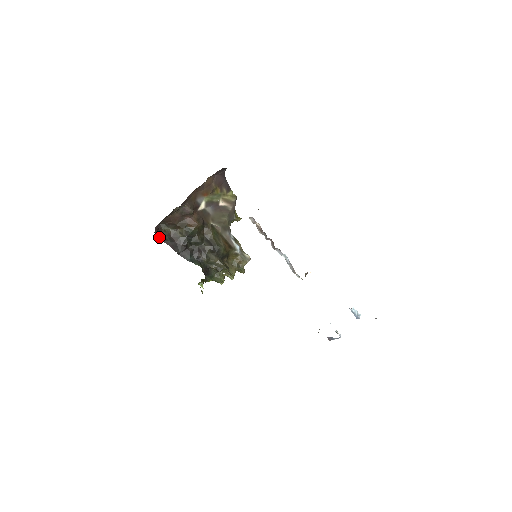
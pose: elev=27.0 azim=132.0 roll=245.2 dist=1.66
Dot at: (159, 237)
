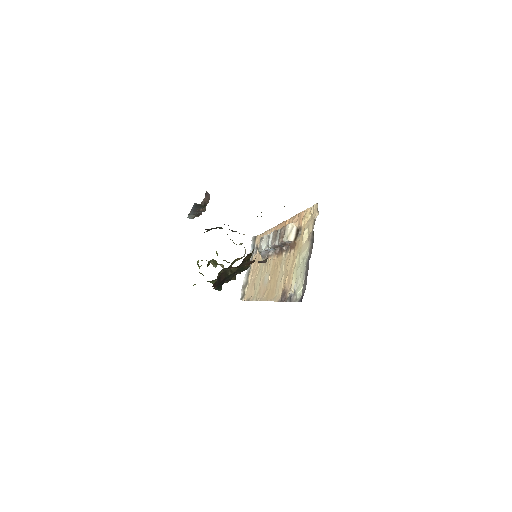
Dot at: occluded
